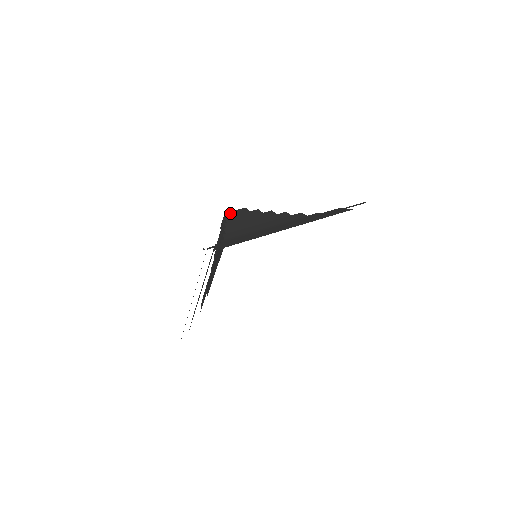
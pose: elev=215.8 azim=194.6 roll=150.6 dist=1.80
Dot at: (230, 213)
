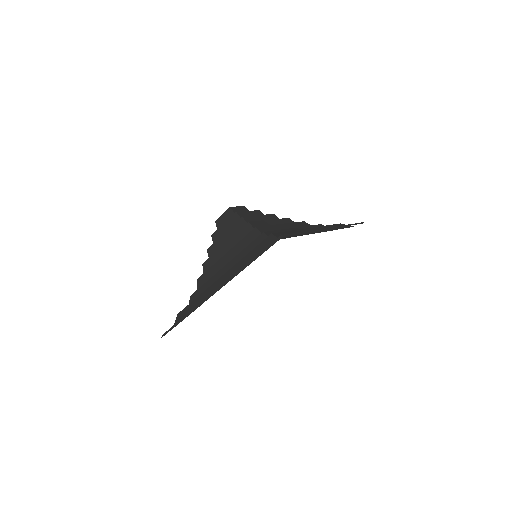
Dot at: (235, 208)
